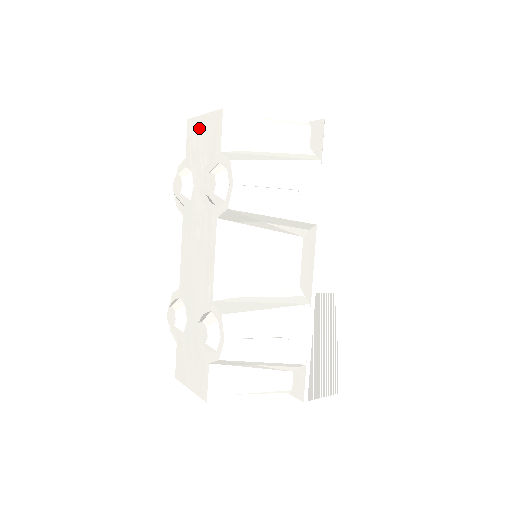
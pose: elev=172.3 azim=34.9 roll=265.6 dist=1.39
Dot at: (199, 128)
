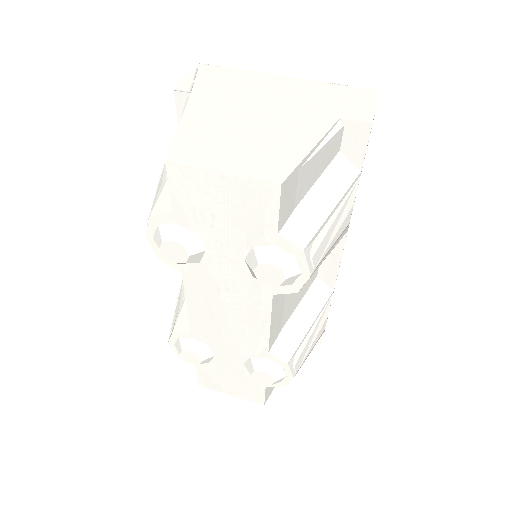
Dot at: (209, 187)
